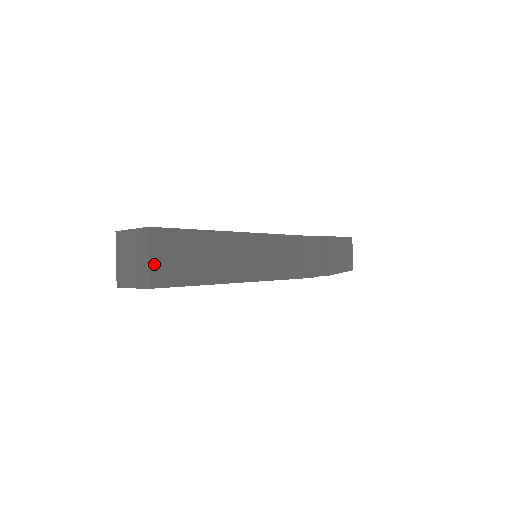
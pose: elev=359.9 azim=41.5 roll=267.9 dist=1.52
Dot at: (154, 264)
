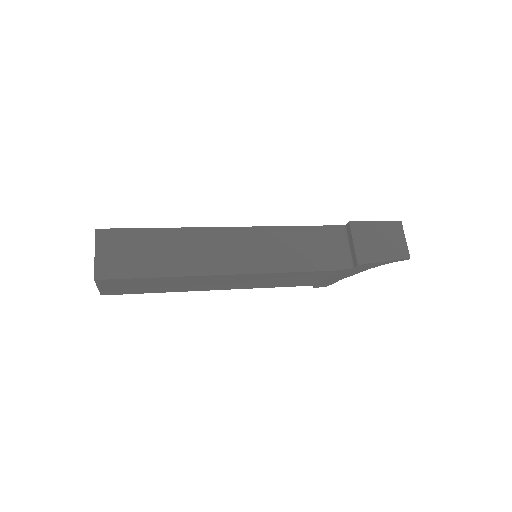
Dot at: (100, 259)
